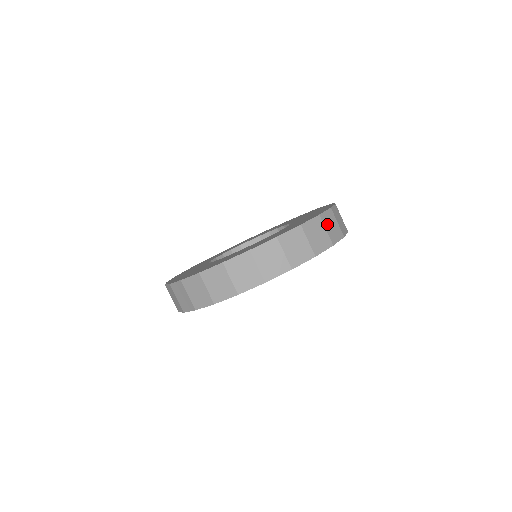
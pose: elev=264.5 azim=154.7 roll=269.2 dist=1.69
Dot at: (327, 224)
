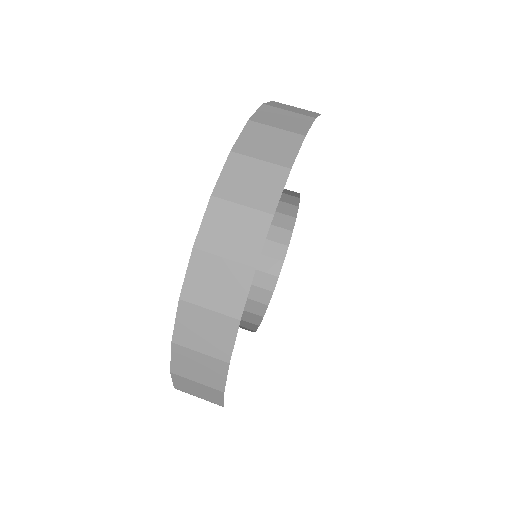
Dot at: (284, 108)
